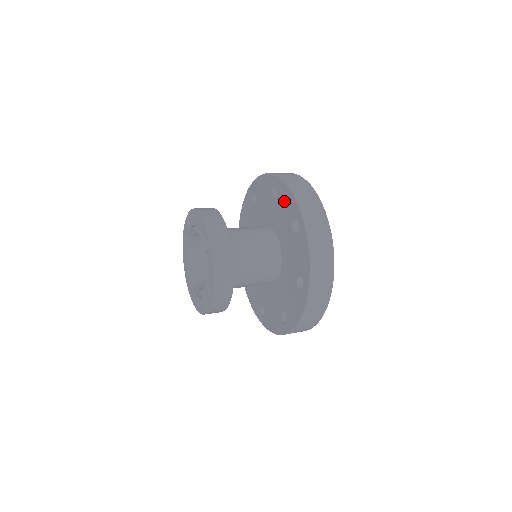
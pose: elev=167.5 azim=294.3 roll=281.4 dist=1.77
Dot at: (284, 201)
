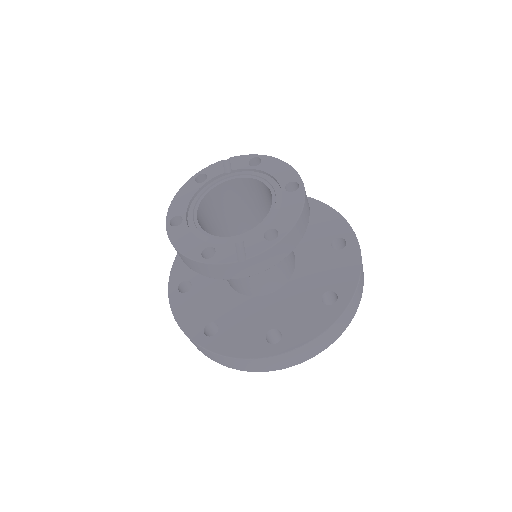
Dot at: (322, 220)
